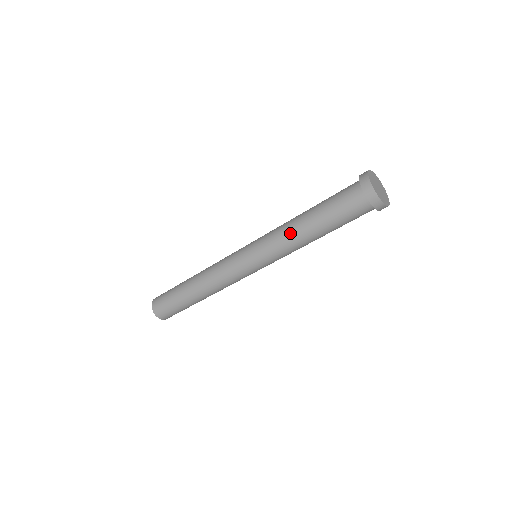
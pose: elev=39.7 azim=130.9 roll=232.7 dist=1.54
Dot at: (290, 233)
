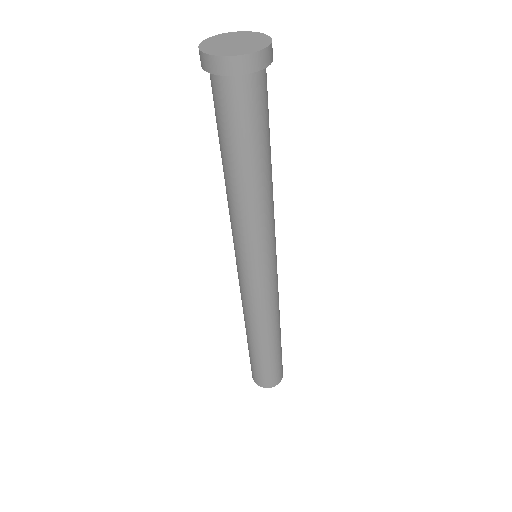
Dot at: (227, 196)
